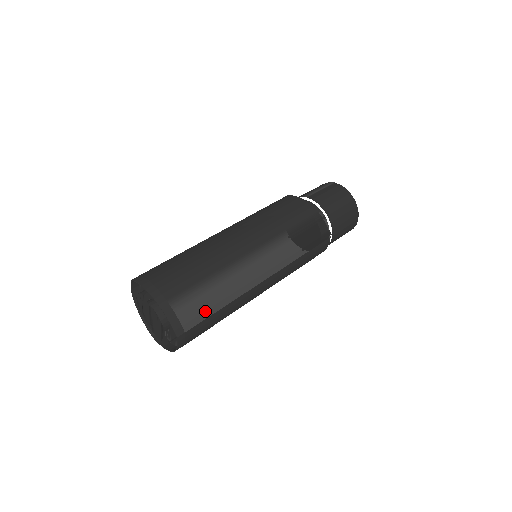
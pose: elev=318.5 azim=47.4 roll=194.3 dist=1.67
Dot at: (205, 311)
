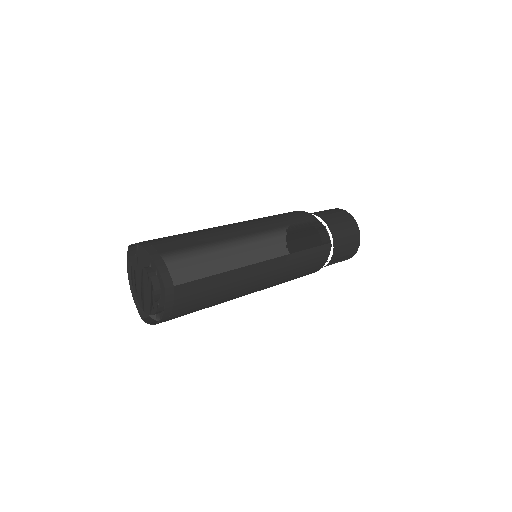
Dot at: (197, 272)
